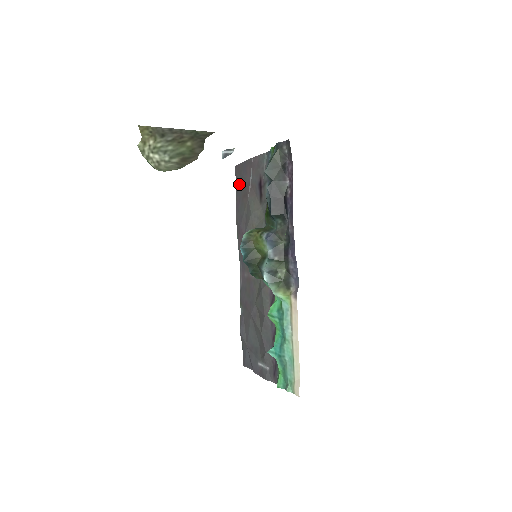
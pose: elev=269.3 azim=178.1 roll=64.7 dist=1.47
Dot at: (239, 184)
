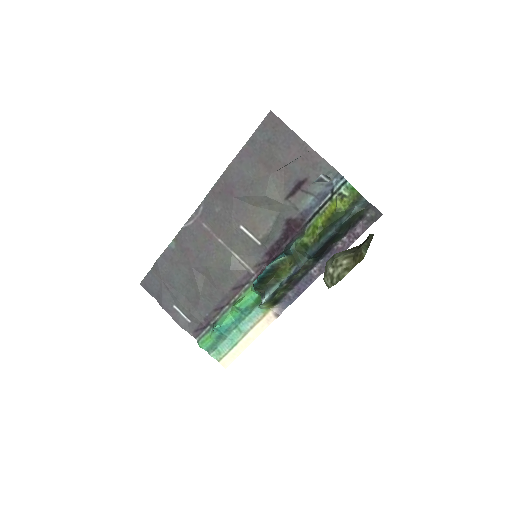
Dot at: (264, 140)
